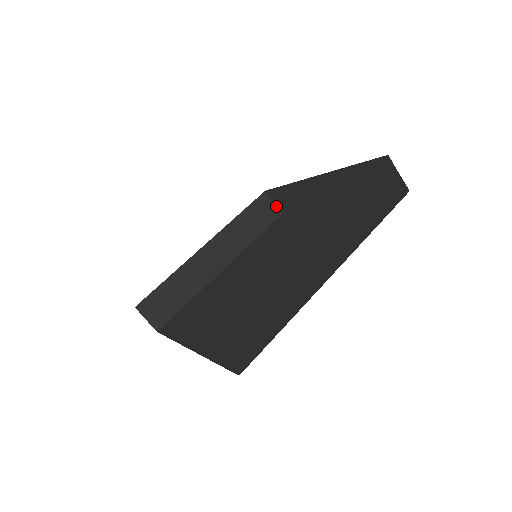
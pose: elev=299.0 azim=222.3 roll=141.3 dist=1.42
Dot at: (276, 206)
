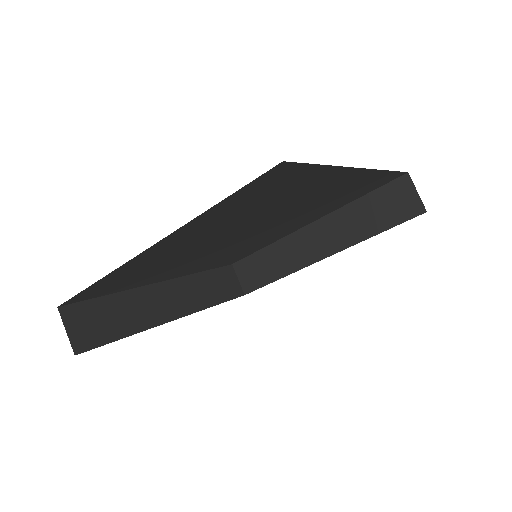
Dot at: (240, 284)
